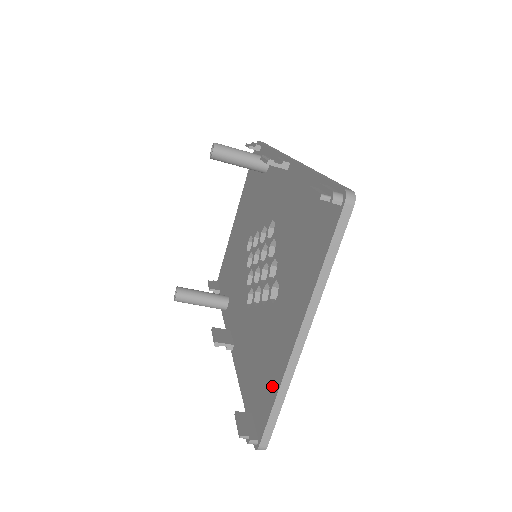
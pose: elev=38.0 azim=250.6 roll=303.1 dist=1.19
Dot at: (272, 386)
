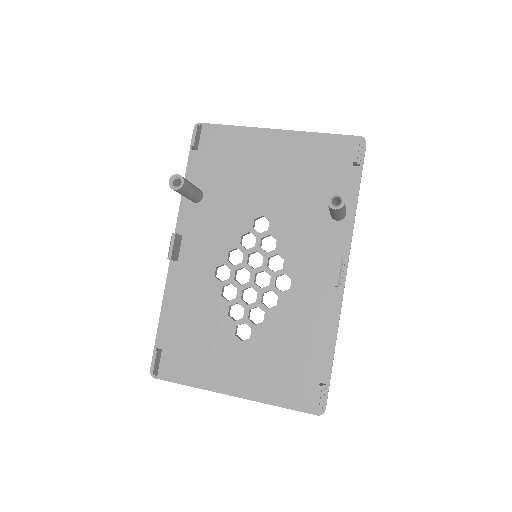
Dot at: (192, 376)
